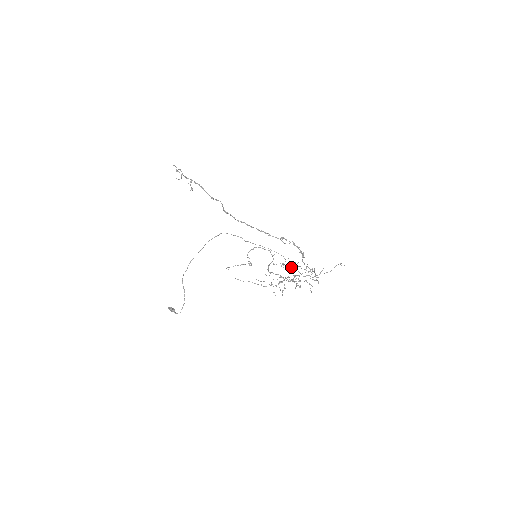
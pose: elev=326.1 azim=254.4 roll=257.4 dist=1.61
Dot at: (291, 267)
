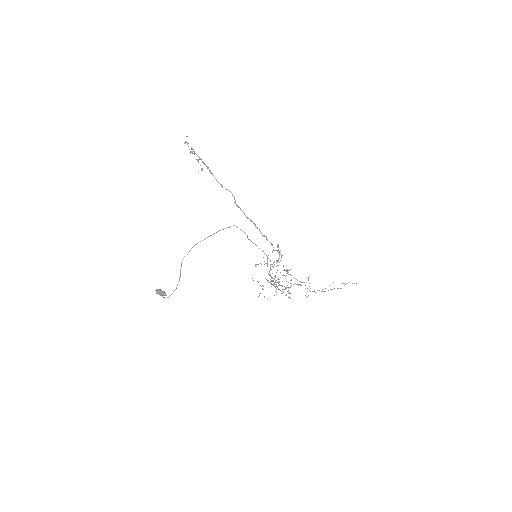
Dot at: occluded
